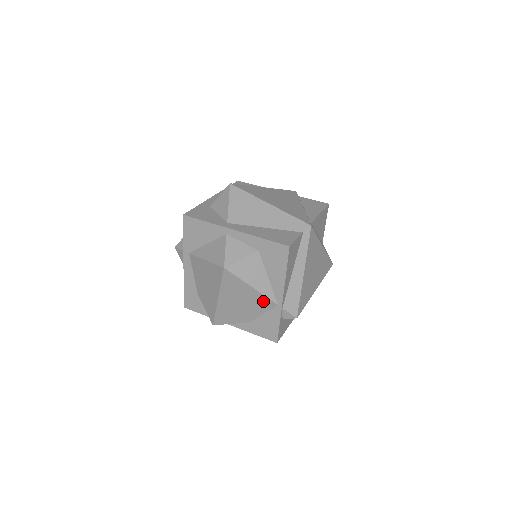
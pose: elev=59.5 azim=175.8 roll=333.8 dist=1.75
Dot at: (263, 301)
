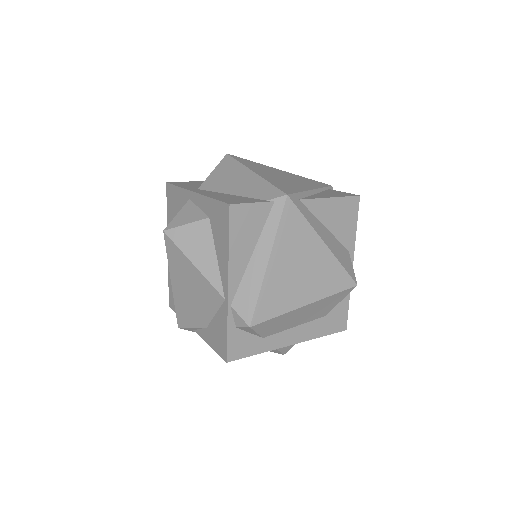
Dot at: (210, 291)
